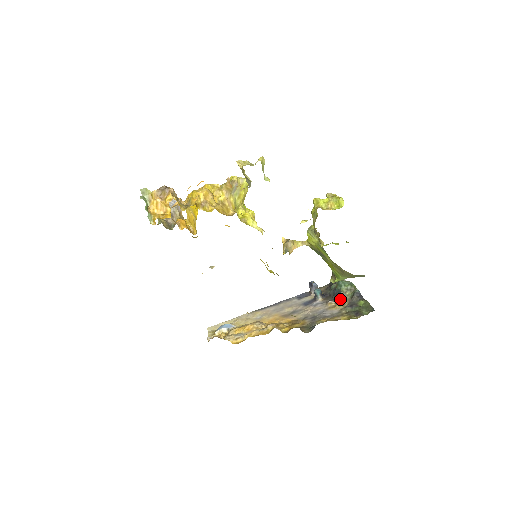
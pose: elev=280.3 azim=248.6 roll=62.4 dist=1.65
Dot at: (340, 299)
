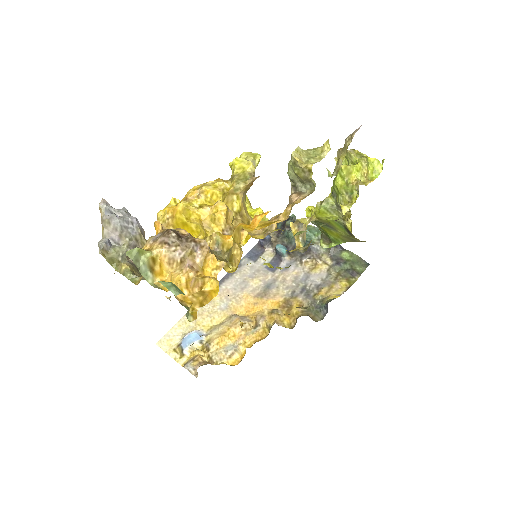
Dot at: (315, 254)
